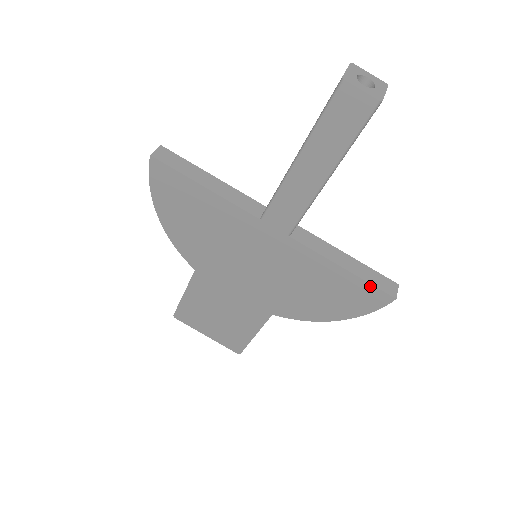
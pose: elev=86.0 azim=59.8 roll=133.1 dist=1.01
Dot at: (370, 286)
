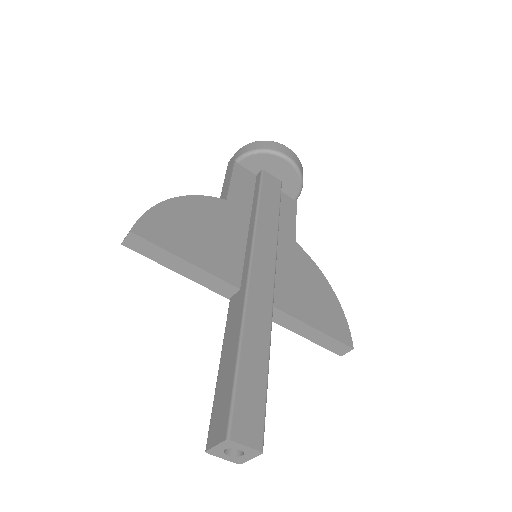
Dot at: (322, 345)
